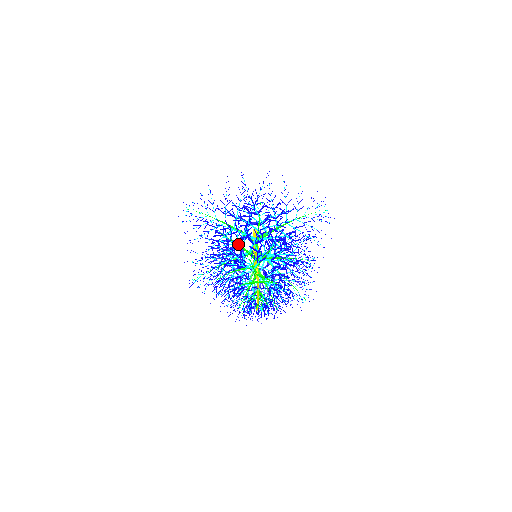
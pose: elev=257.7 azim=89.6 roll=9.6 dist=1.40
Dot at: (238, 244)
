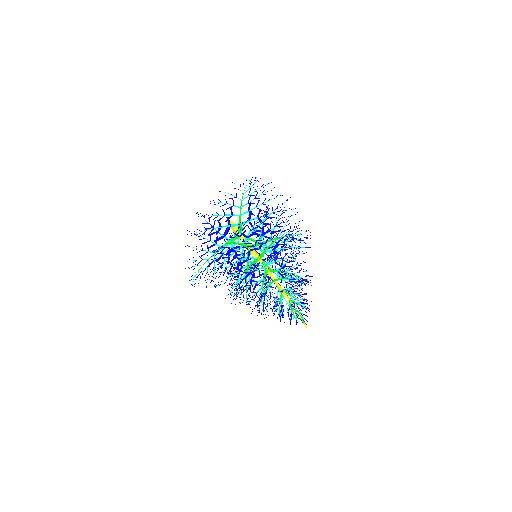
Dot at: occluded
